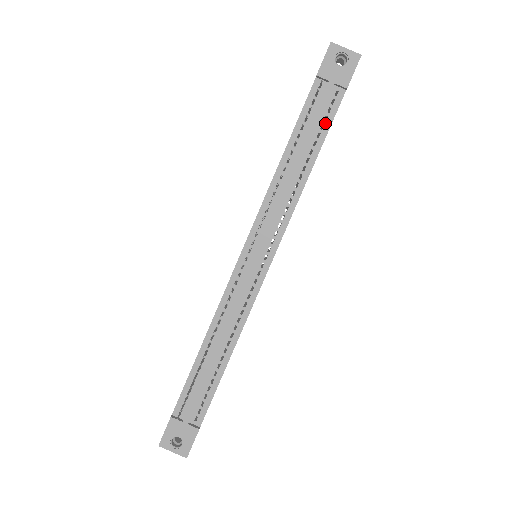
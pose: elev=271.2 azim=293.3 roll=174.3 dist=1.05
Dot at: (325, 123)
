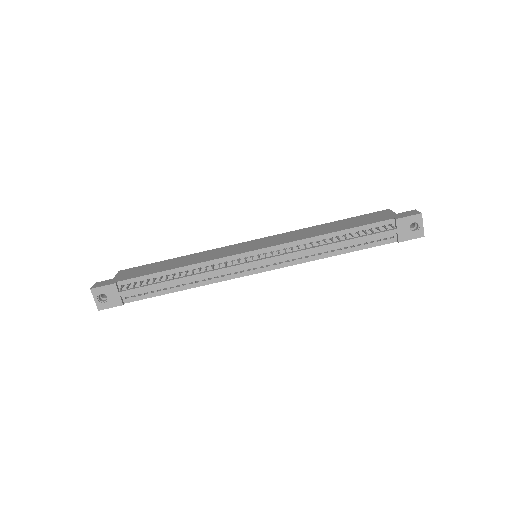
Dot at: (369, 243)
